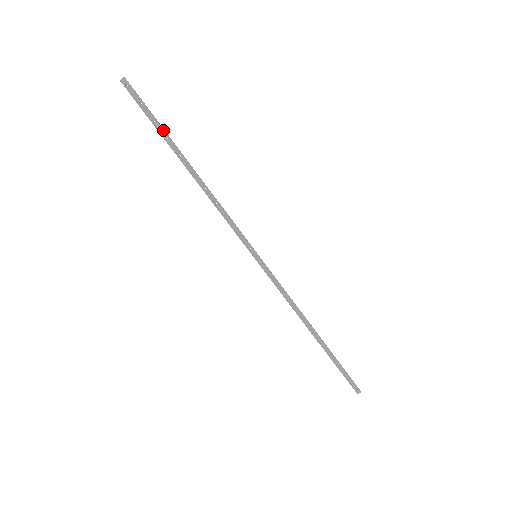
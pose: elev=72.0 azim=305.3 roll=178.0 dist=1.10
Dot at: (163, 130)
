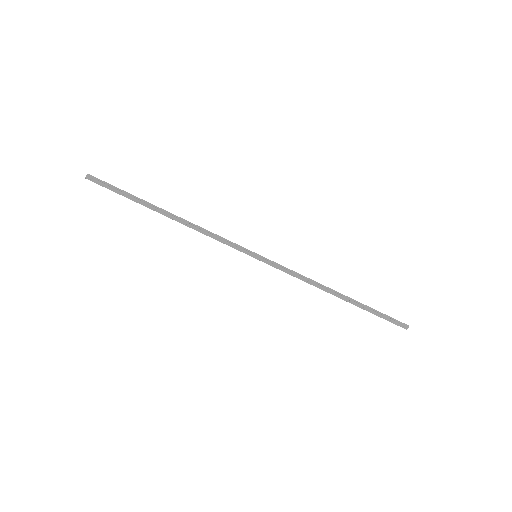
Dot at: (133, 198)
